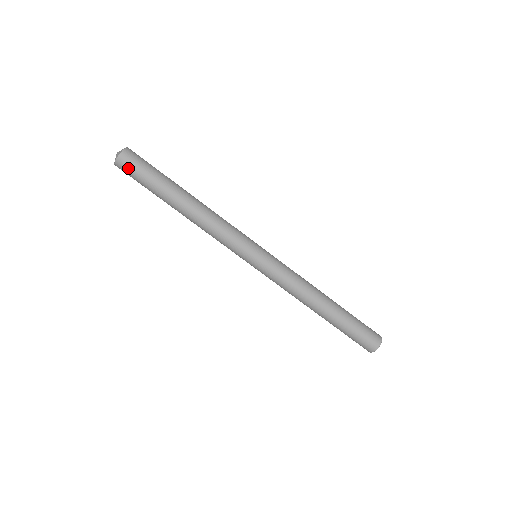
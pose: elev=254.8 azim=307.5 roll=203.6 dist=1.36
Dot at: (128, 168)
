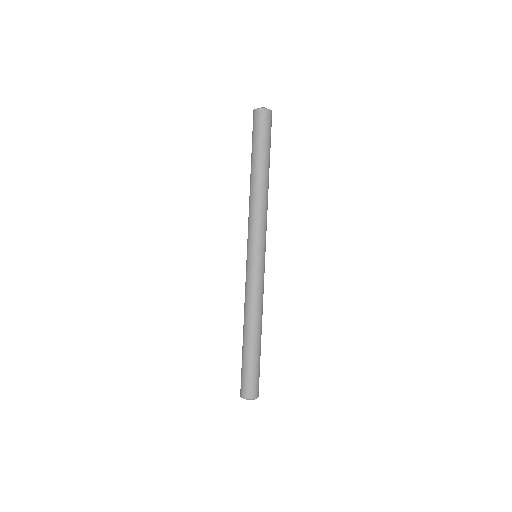
Dot at: (256, 121)
